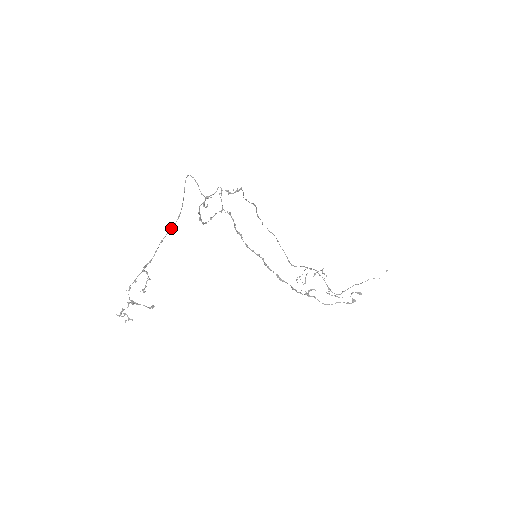
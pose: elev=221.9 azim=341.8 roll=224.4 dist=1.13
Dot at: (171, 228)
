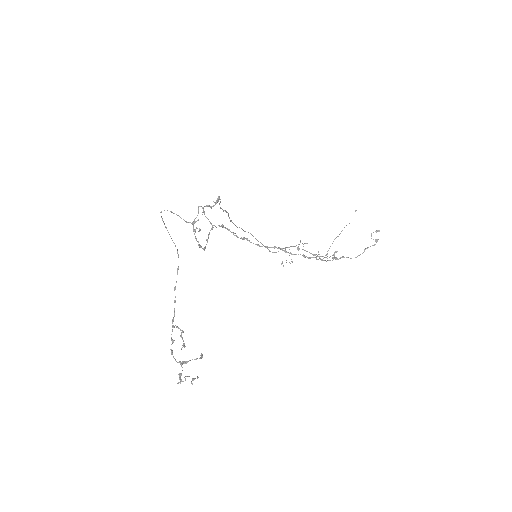
Dot at: occluded
